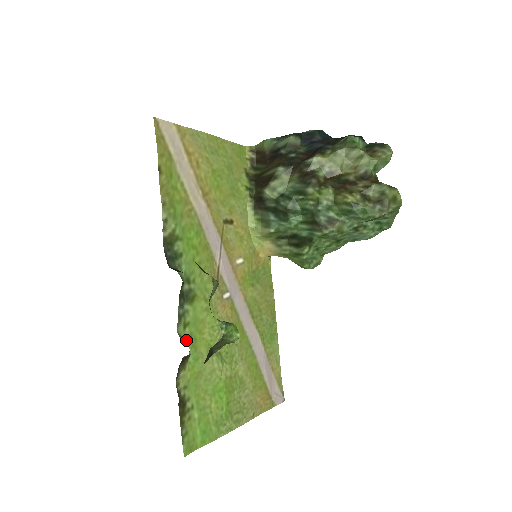
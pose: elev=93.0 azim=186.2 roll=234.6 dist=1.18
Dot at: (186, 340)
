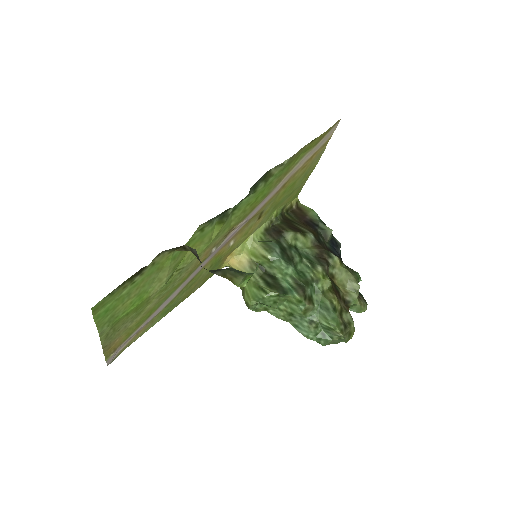
Dot at: (192, 238)
